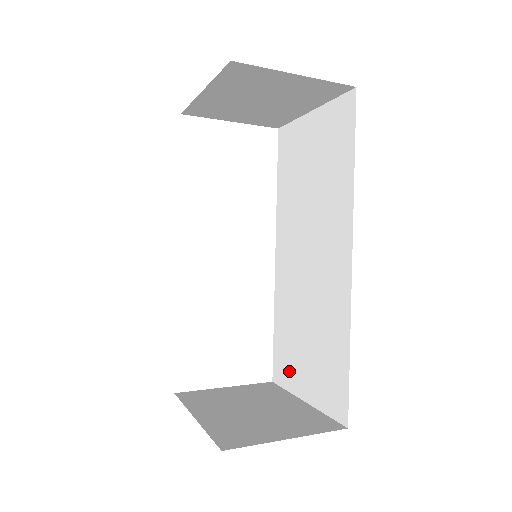
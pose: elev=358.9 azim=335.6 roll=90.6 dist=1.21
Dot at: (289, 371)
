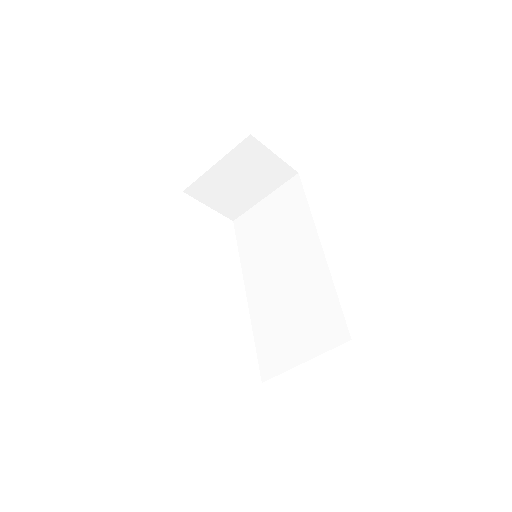
Dot at: (281, 356)
